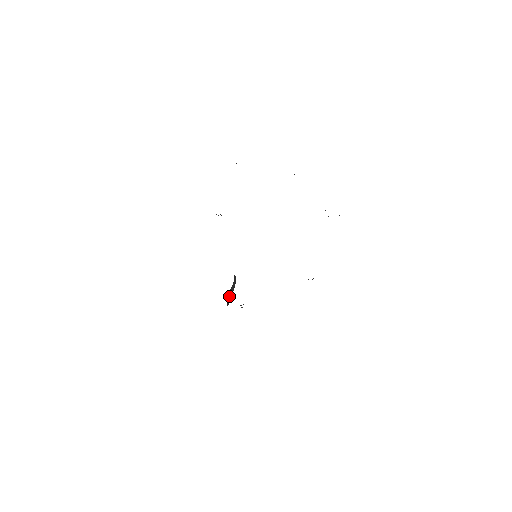
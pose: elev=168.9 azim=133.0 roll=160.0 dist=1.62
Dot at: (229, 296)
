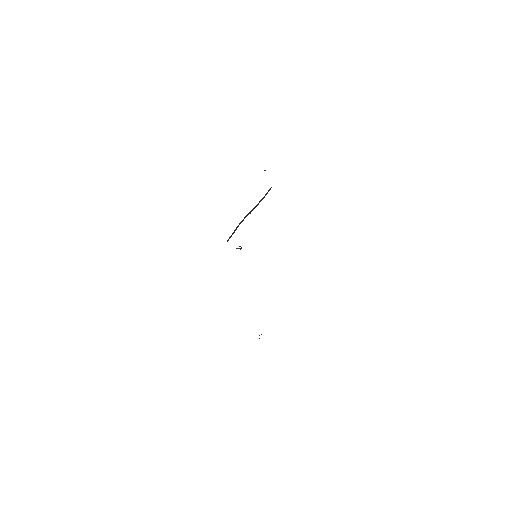
Dot at: (242, 221)
